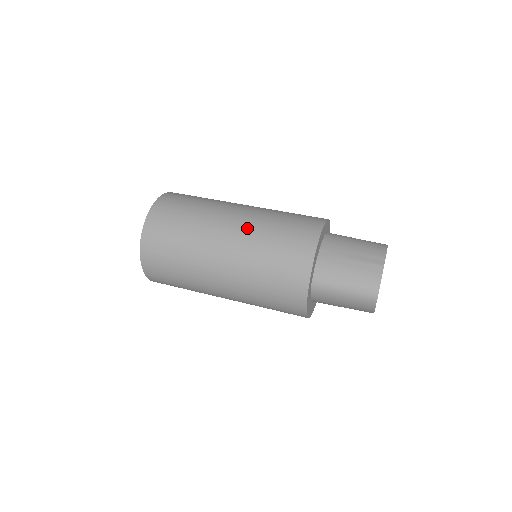
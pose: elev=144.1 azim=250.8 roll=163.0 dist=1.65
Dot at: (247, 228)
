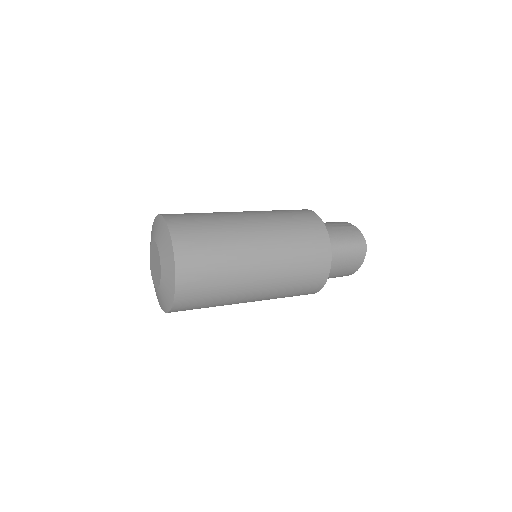
Dot at: (262, 216)
